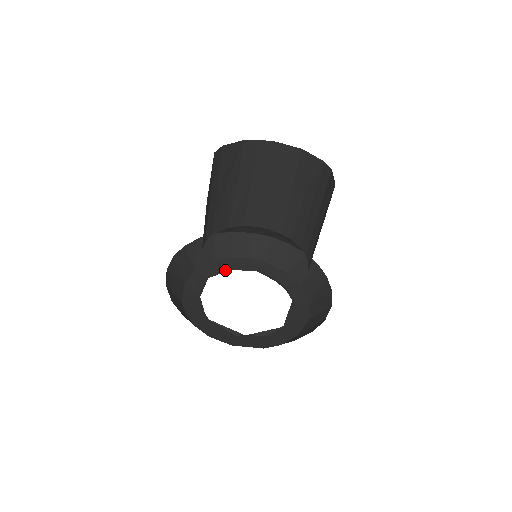
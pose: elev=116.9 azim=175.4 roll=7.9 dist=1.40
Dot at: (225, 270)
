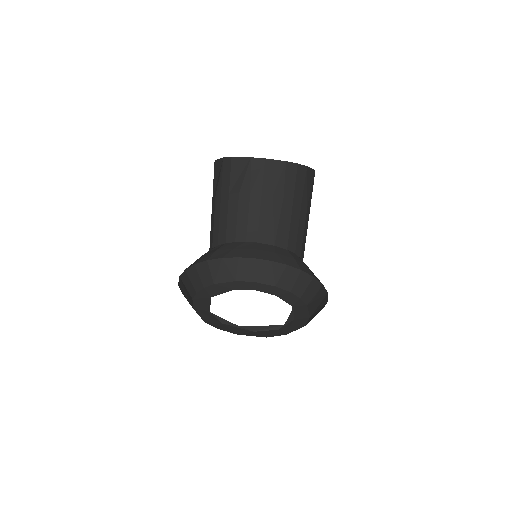
Dot at: (273, 294)
